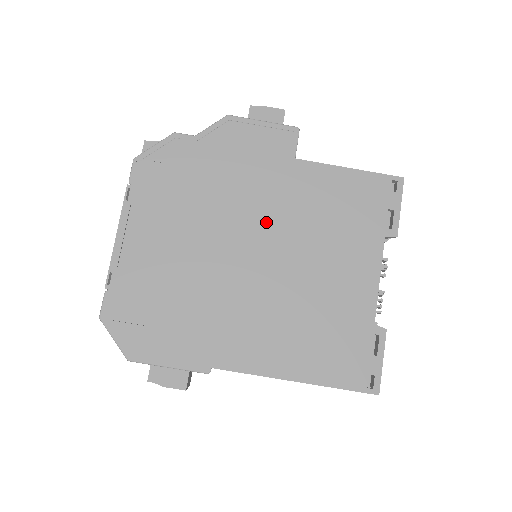
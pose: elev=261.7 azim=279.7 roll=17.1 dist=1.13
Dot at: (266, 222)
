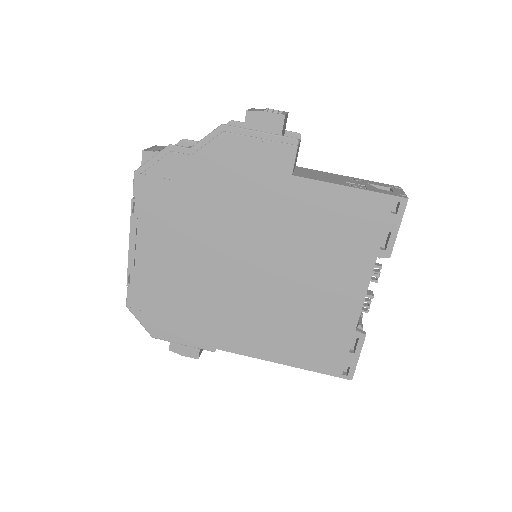
Dot at: (261, 238)
